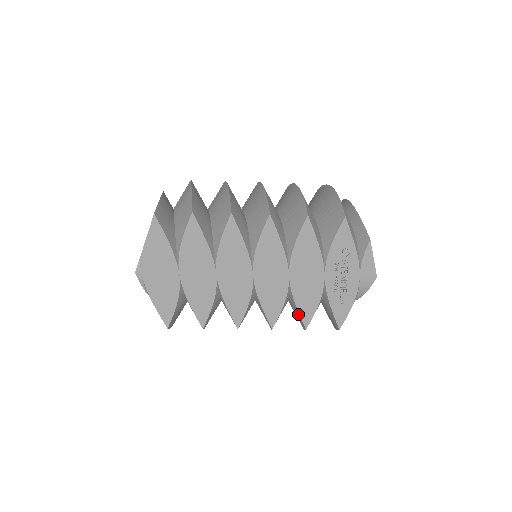
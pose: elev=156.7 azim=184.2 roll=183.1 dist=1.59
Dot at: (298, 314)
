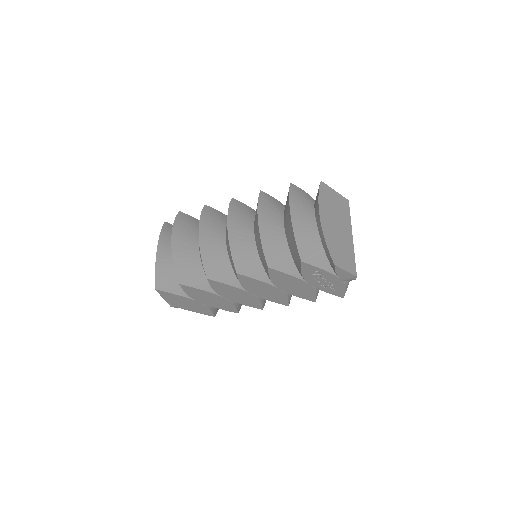
Dot at: occluded
